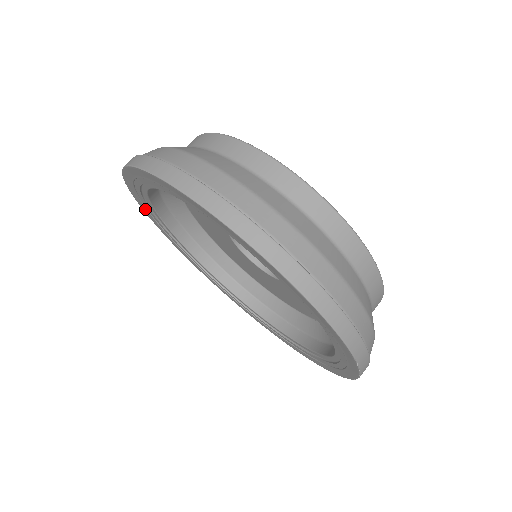
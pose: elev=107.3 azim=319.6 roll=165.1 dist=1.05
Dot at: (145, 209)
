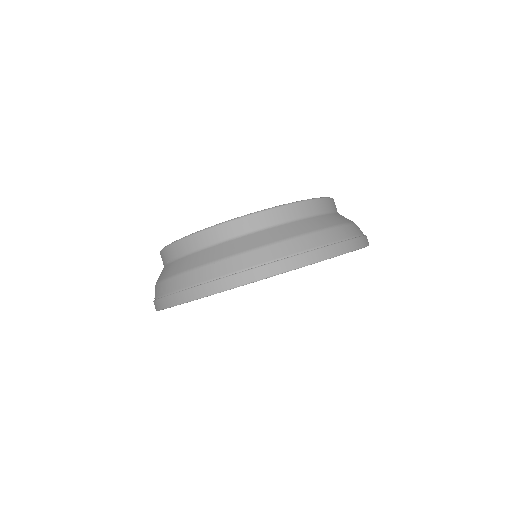
Dot at: occluded
